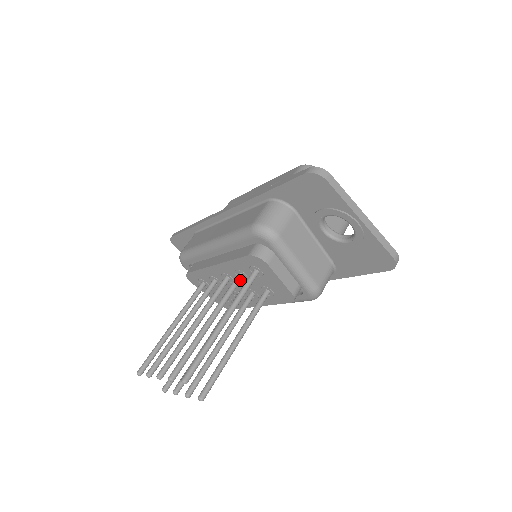
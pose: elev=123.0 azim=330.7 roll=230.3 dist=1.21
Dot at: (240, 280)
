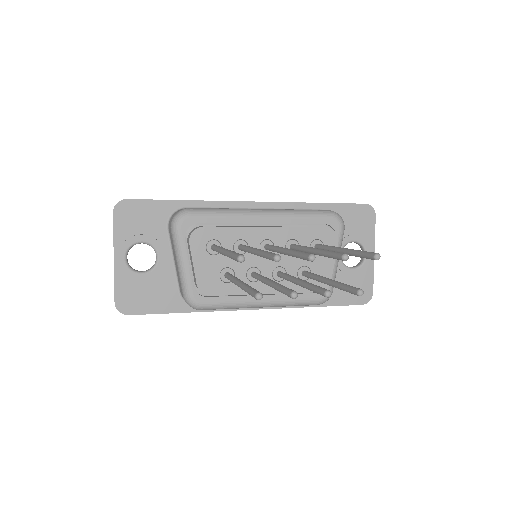
Dot at: occluded
